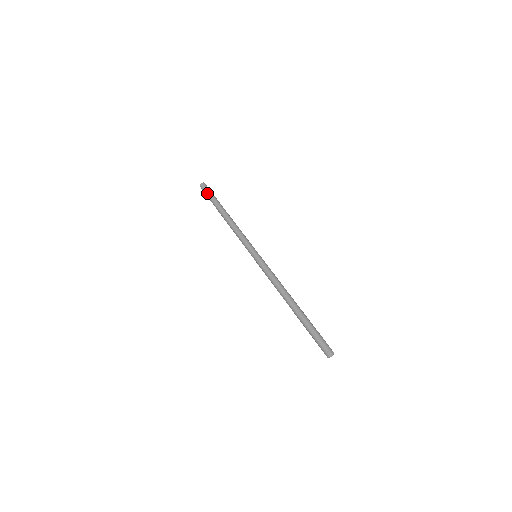
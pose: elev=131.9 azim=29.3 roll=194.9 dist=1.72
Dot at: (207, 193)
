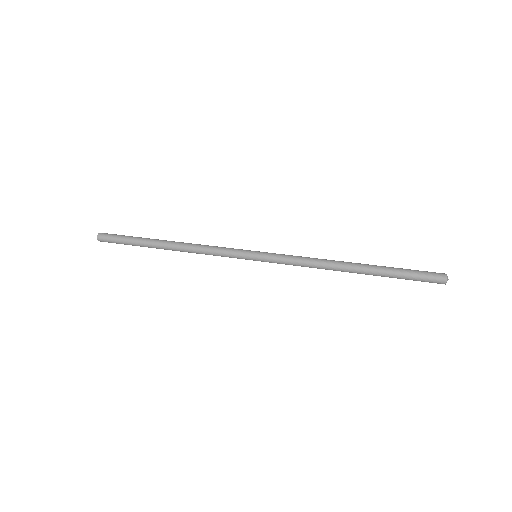
Dot at: (119, 238)
